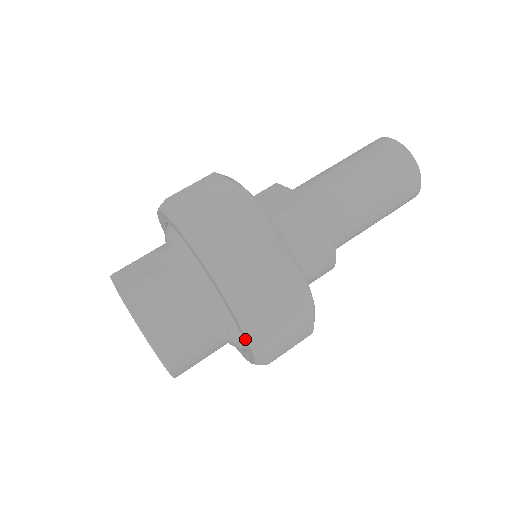
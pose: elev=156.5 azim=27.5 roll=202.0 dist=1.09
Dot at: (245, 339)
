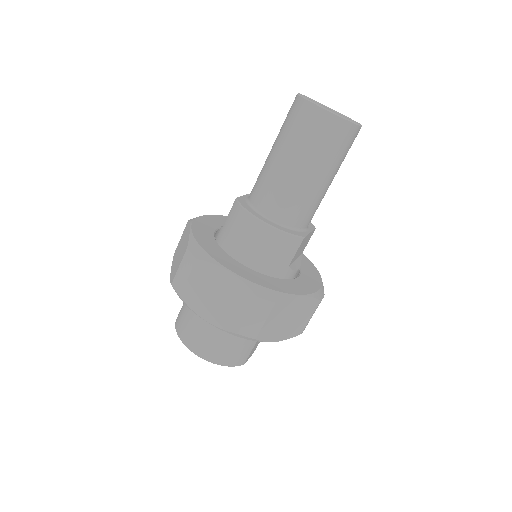
Dot at: occluded
